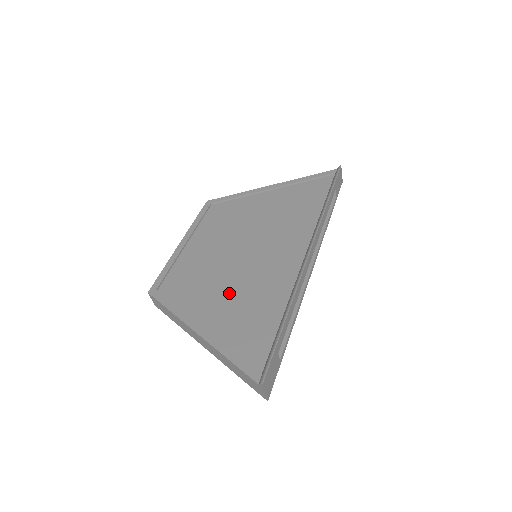
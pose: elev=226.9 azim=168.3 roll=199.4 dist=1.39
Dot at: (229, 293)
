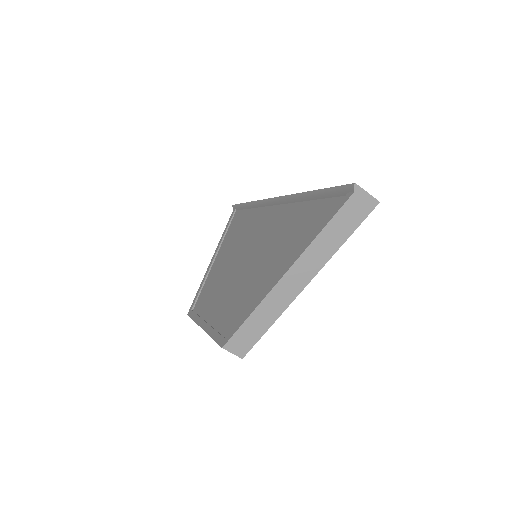
Dot at: (269, 259)
